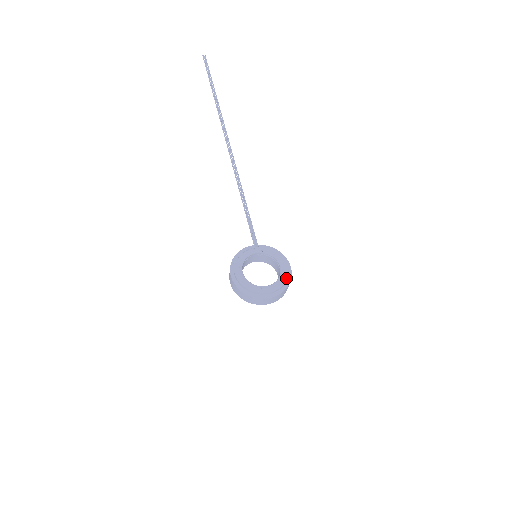
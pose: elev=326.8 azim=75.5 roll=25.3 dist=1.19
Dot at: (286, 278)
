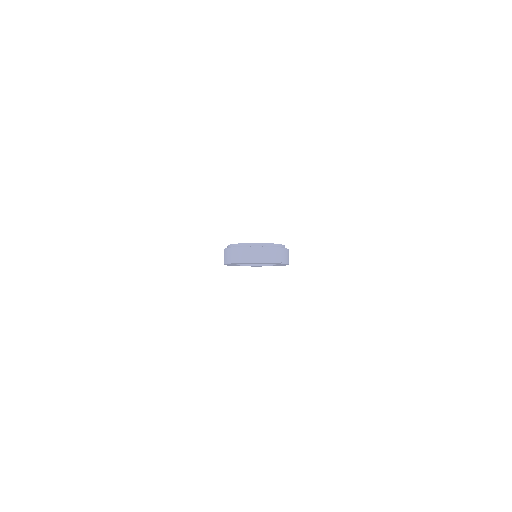
Dot at: (280, 244)
